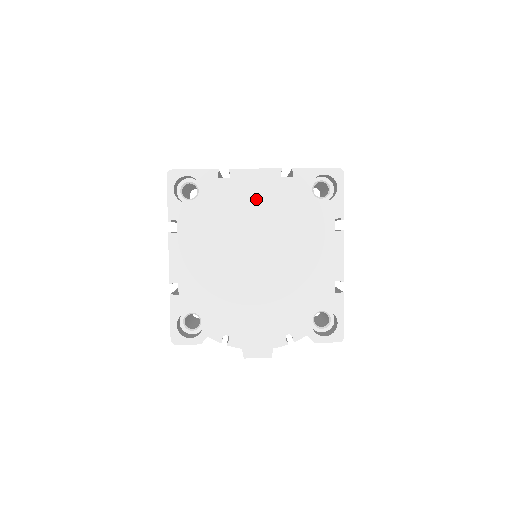
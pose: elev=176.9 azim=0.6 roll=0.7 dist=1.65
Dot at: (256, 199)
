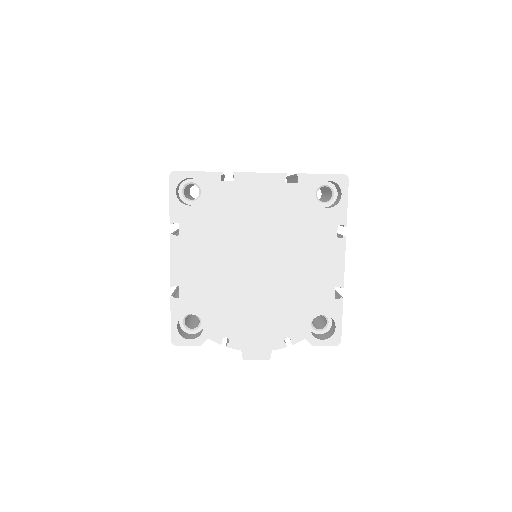
Dot at: (260, 204)
